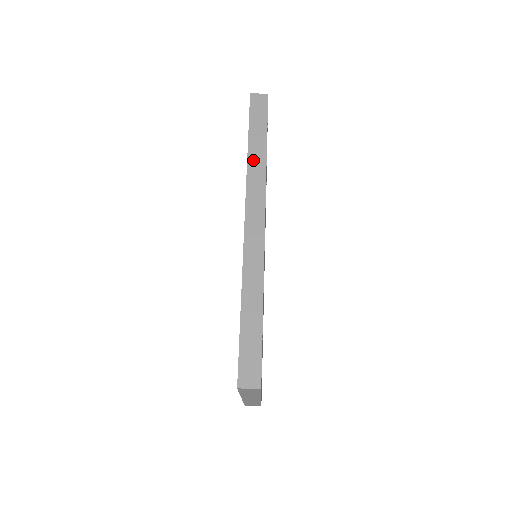
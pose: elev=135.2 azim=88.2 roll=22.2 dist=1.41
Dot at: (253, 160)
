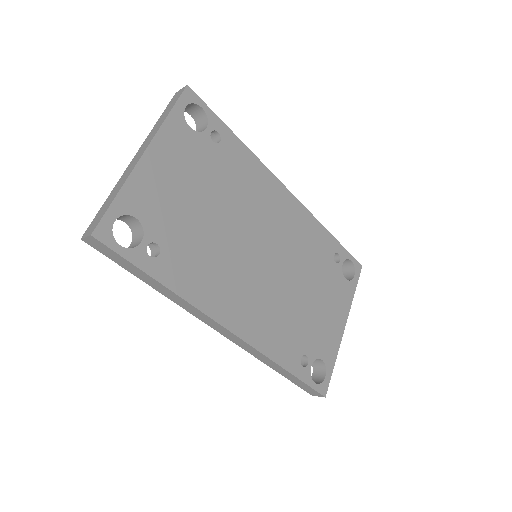
Dot at: occluded
